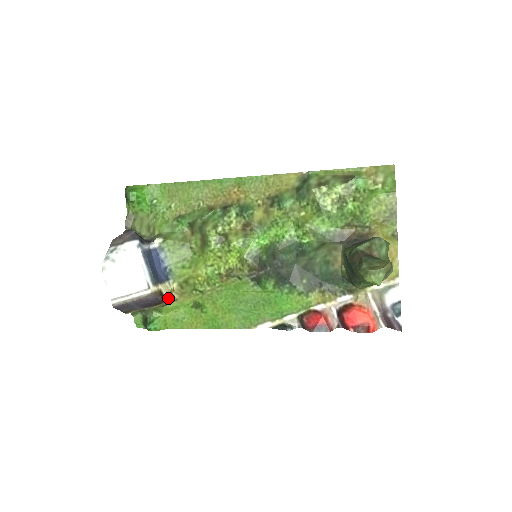
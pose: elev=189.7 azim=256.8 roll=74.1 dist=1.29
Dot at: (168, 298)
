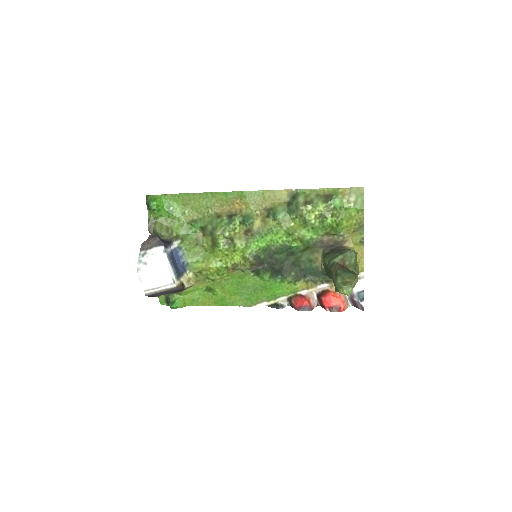
Dot at: (187, 286)
